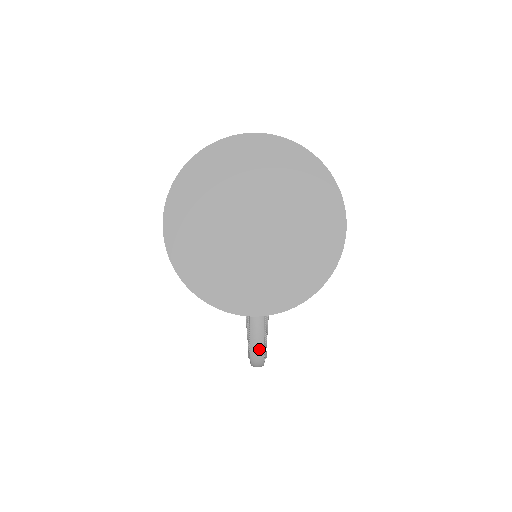
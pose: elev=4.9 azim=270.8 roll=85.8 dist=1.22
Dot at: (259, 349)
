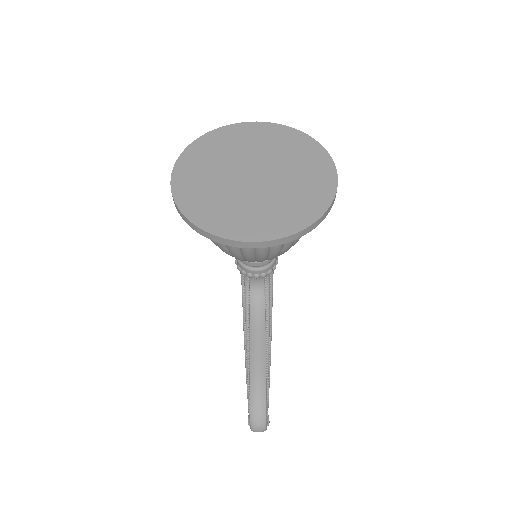
Dot at: (260, 398)
